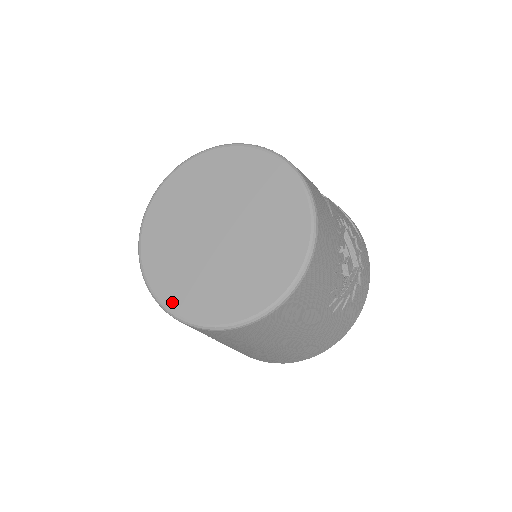
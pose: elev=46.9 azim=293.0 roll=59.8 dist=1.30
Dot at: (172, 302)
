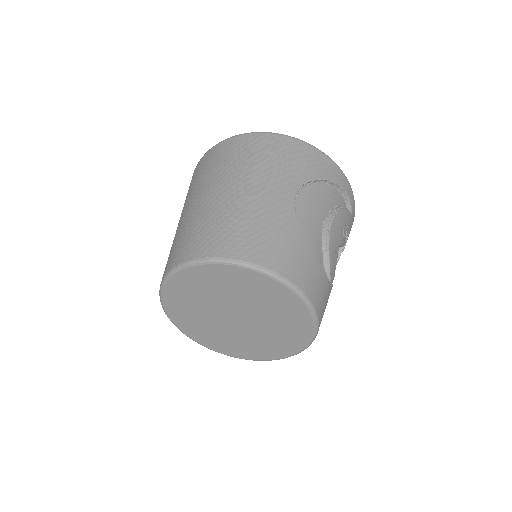
Dot at: (200, 341)
